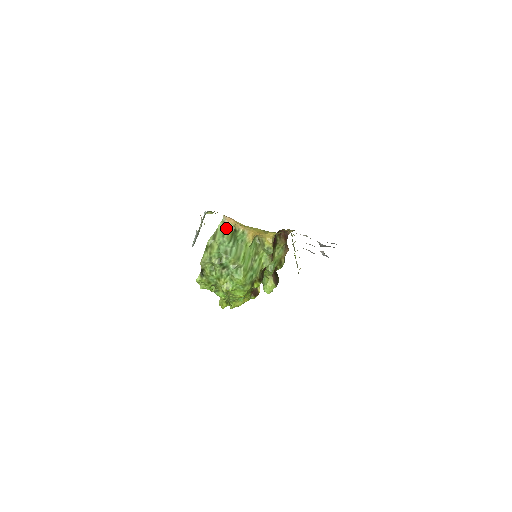
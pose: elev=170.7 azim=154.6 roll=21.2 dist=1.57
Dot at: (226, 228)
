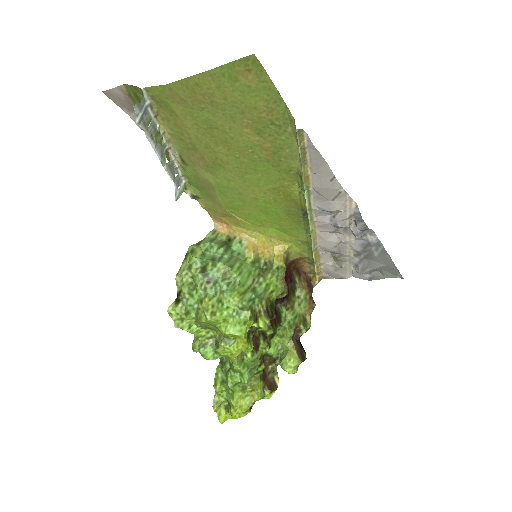
Dot at: (217, 238)
